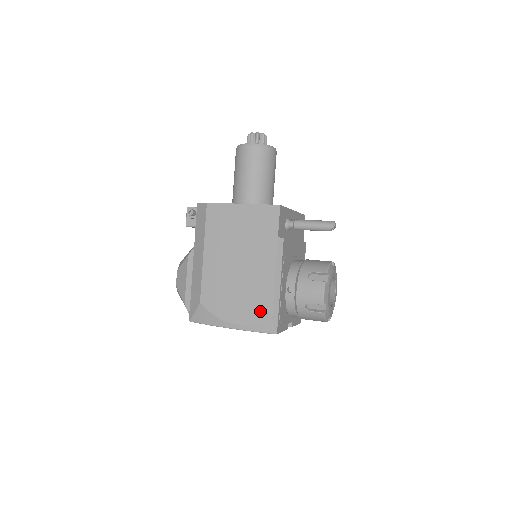
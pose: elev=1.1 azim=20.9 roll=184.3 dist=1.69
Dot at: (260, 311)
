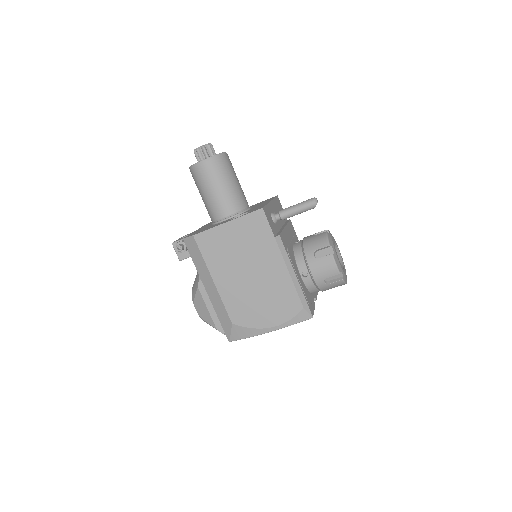
Dot at: (289, 306)
